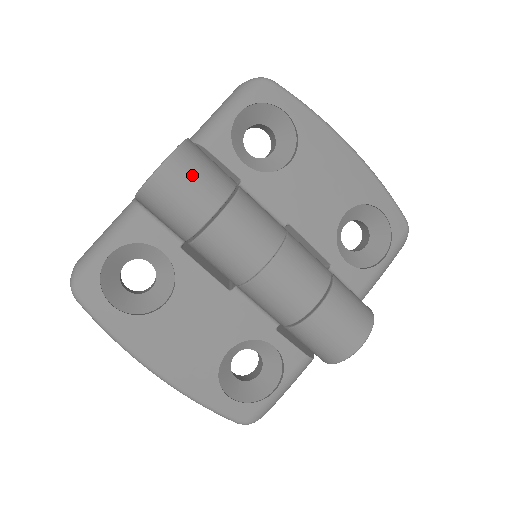
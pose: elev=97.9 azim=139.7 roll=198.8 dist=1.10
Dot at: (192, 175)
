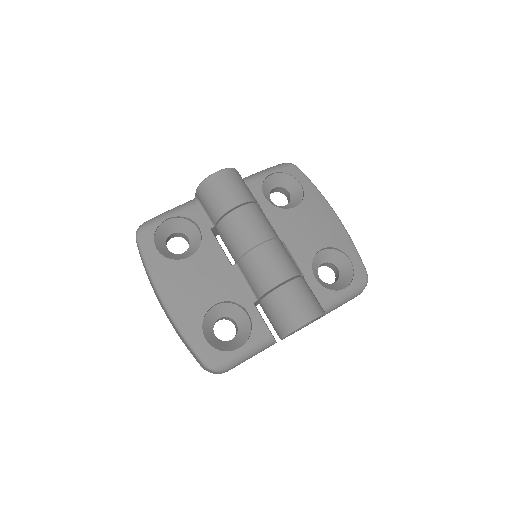
Dot at: (232, 182)
